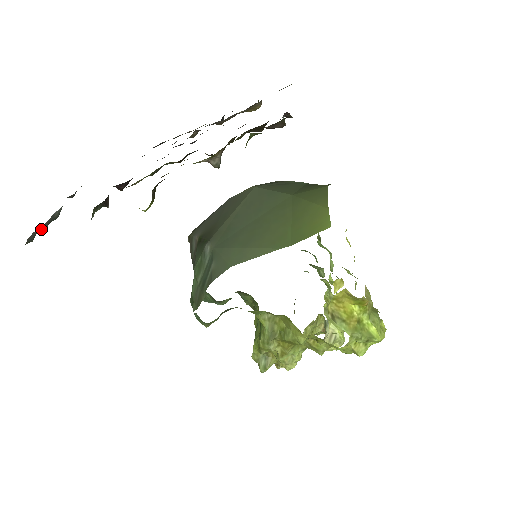
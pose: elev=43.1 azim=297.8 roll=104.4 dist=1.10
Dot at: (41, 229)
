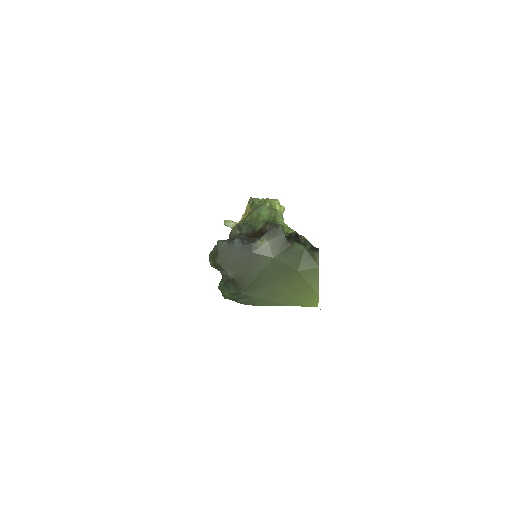
Dot at: occluded
